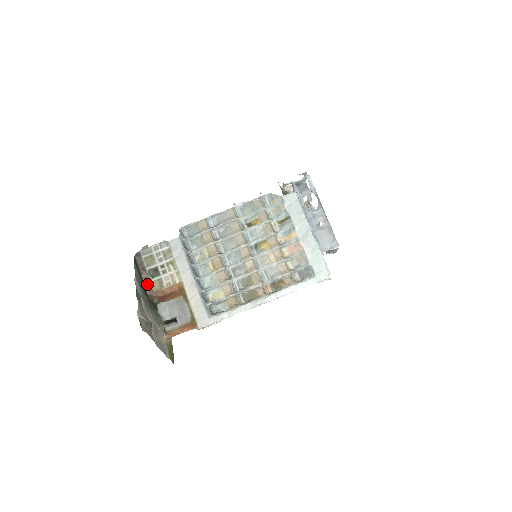
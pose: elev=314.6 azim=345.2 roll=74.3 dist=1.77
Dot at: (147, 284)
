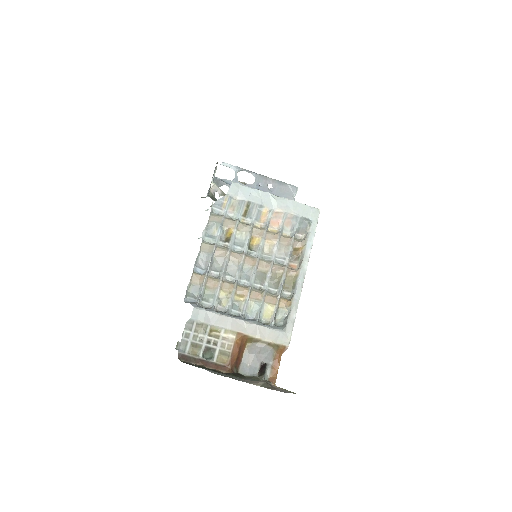
Dot at: (215, 367)
